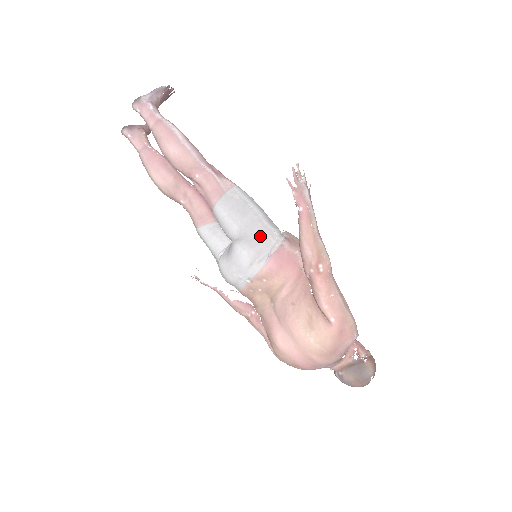
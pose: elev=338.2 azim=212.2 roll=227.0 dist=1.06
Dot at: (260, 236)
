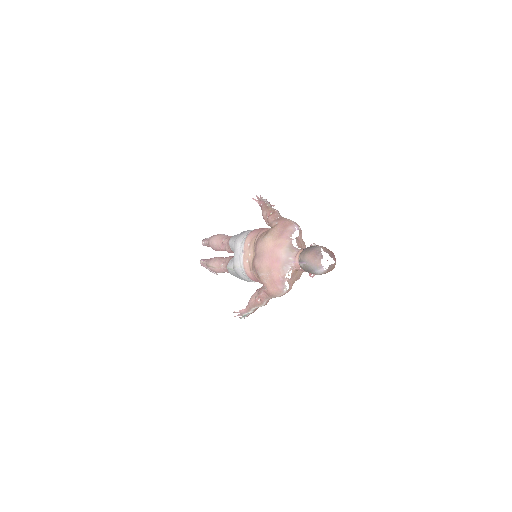
Dot at: occluded
